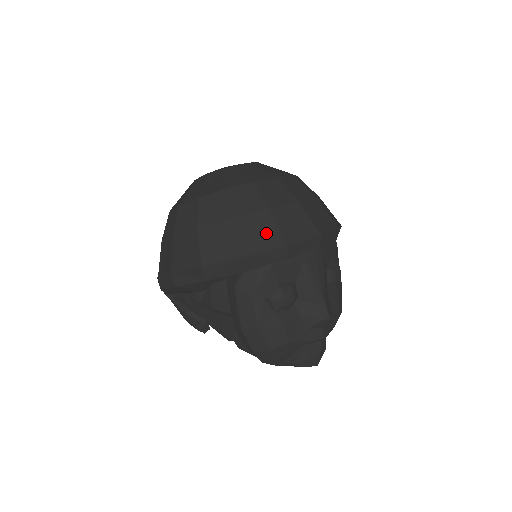
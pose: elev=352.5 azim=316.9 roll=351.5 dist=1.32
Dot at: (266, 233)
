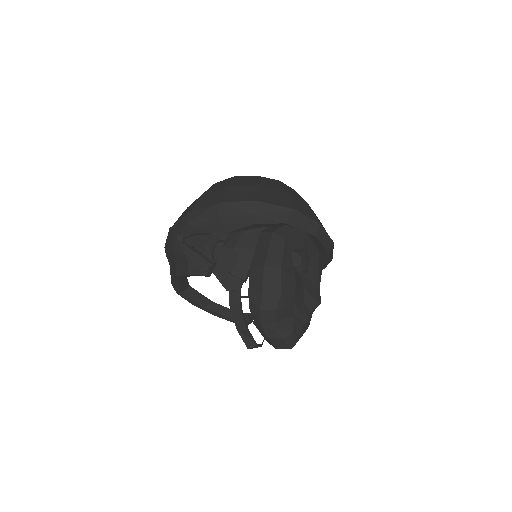
Dot at: (307, 211)
